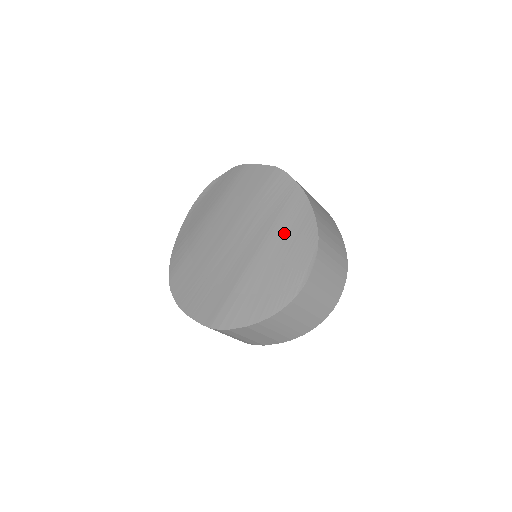
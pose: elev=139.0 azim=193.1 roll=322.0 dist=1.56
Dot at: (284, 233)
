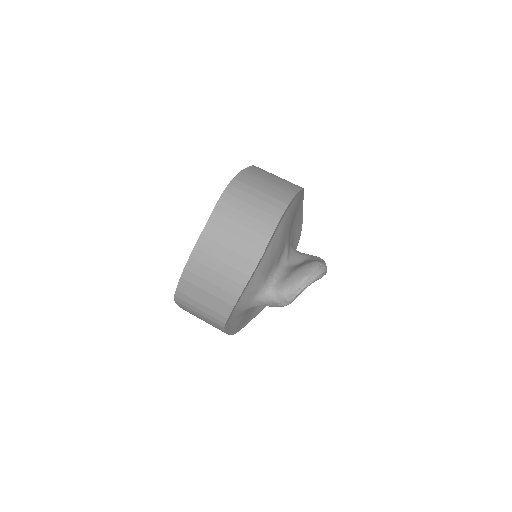
Dot at: occluded
